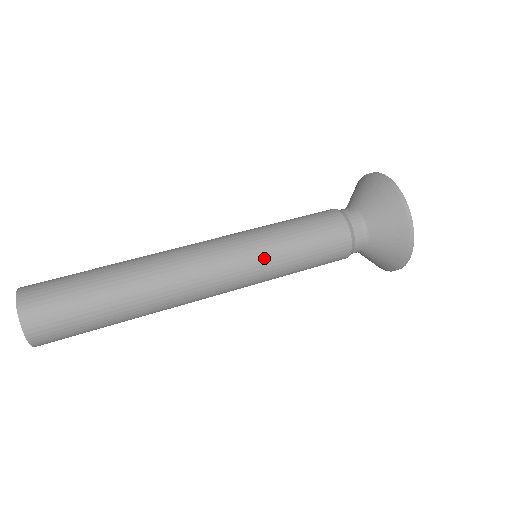
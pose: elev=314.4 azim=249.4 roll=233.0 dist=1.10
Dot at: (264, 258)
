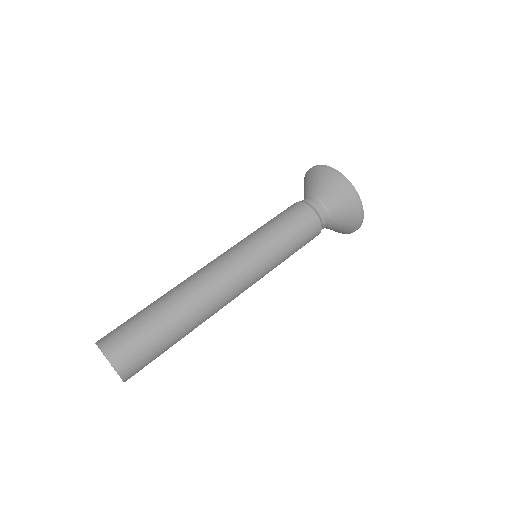
Dot at: (265, 254)
